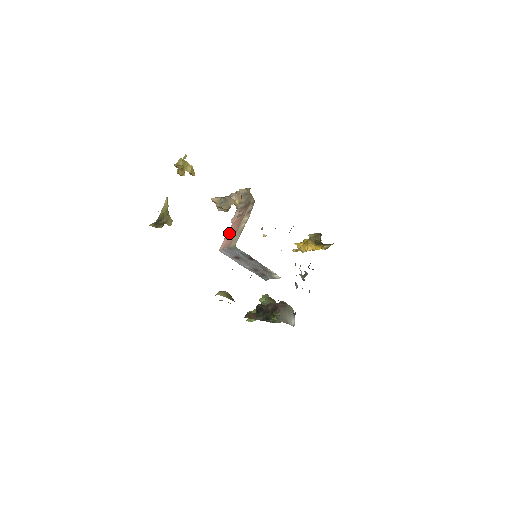
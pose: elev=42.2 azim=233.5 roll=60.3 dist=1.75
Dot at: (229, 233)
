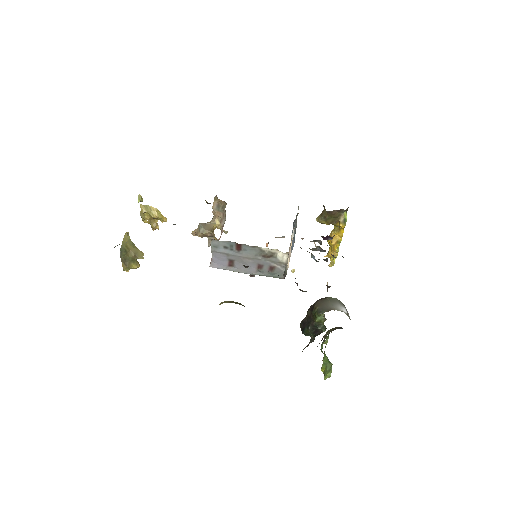
Dot at: occluded
